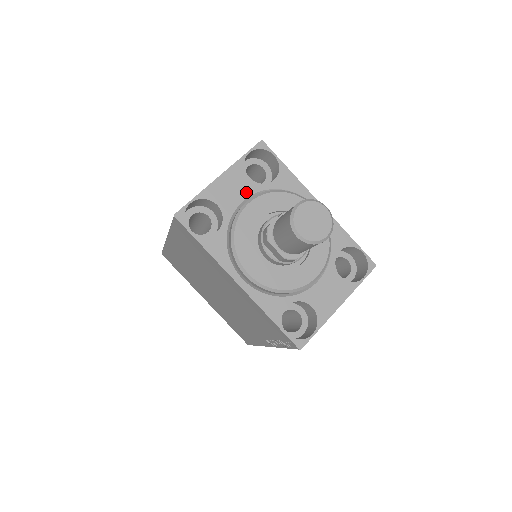
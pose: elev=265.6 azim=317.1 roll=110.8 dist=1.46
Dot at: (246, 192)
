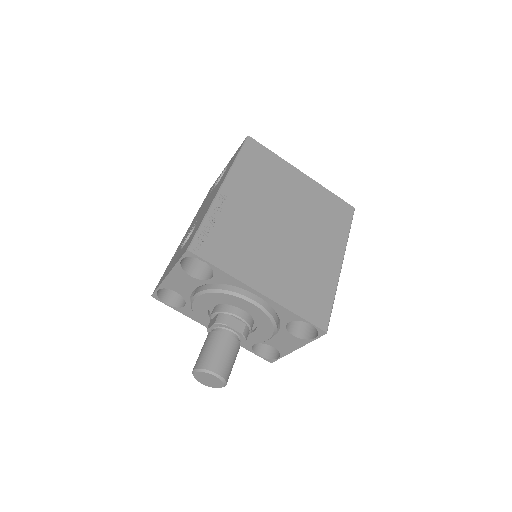
Dot at: (193, 285)
